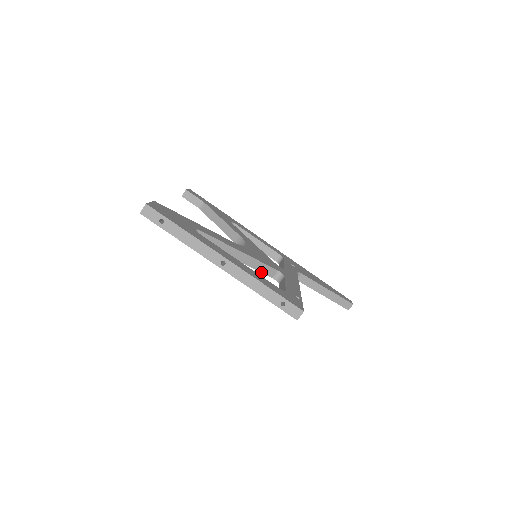
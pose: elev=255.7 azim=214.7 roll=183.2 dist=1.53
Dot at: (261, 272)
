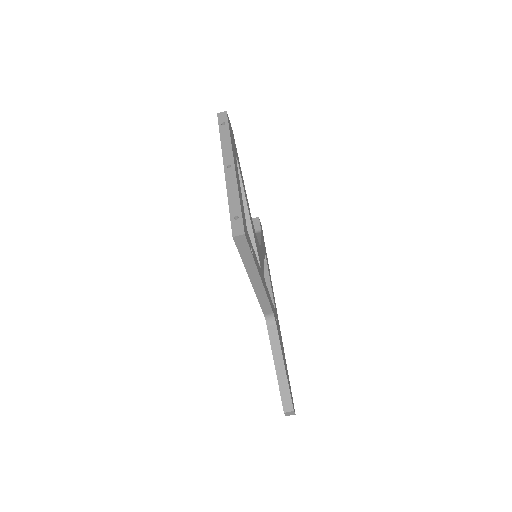
Dot at: occluded
